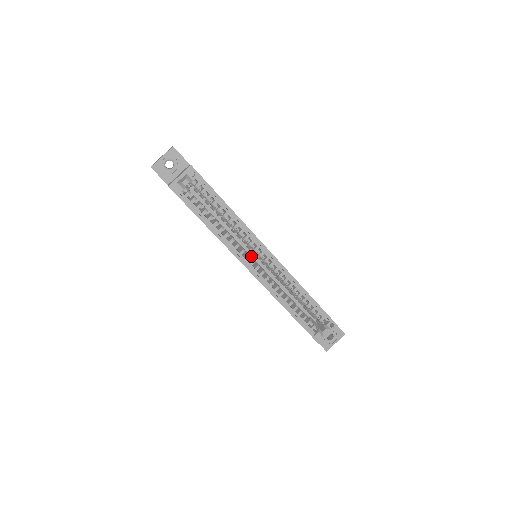
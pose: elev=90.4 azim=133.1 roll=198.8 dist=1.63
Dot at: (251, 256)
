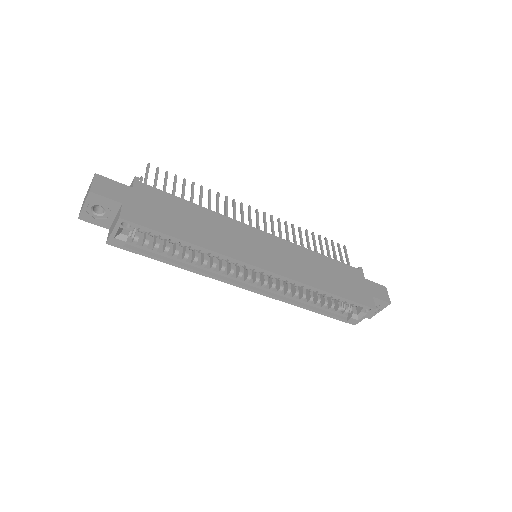
Dot at: occluded
